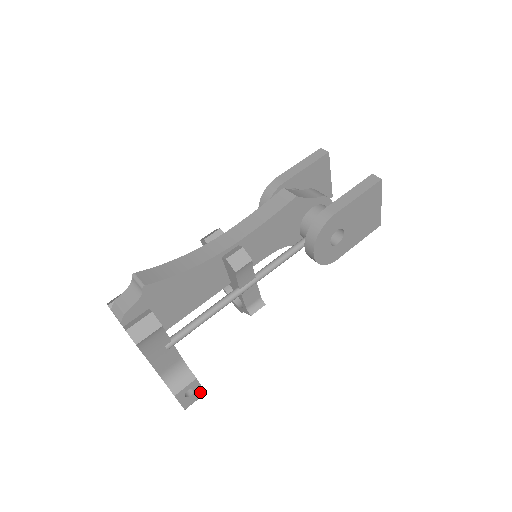
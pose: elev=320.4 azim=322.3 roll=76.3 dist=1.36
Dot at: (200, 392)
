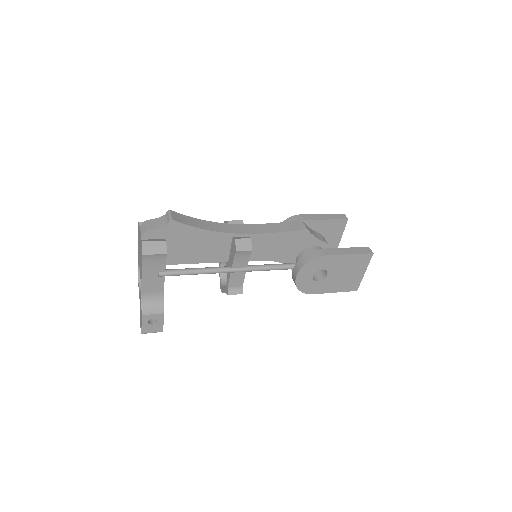
Dot at: (160, 327)
